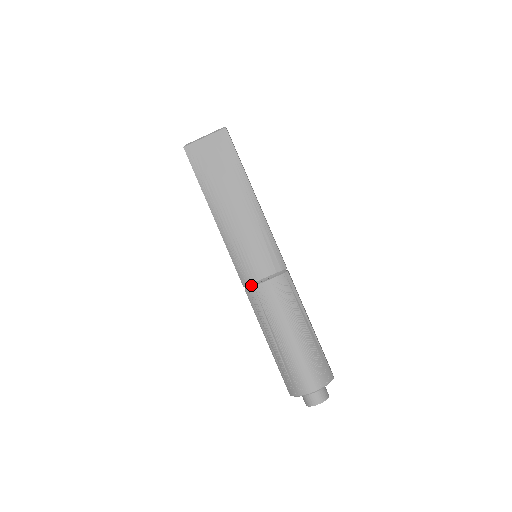
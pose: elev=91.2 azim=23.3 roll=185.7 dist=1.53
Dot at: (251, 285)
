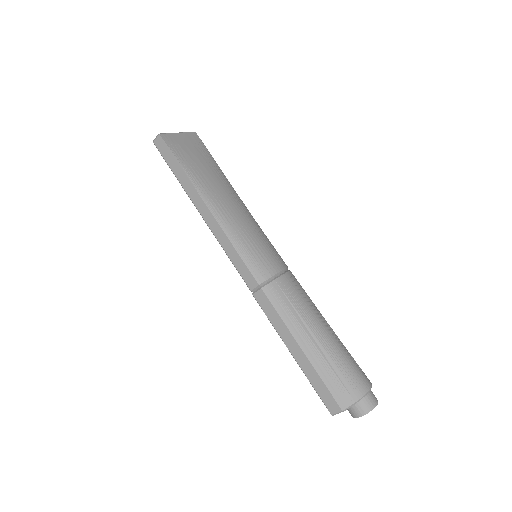
Dot at: (269, 280)
